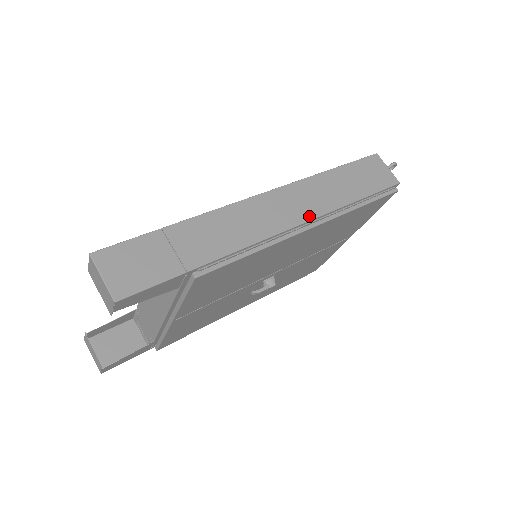
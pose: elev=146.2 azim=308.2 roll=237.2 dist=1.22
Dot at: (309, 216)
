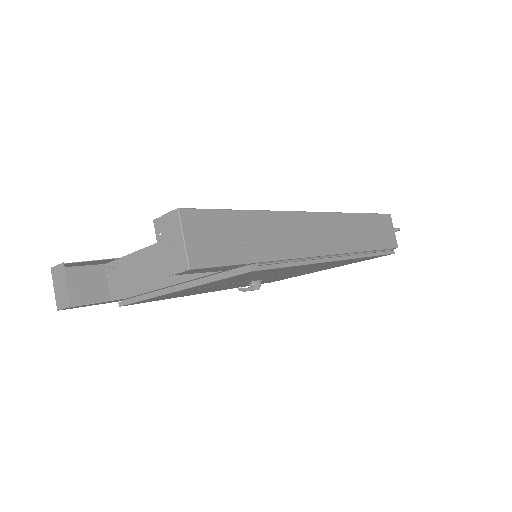
Dot at: (340, 249)
